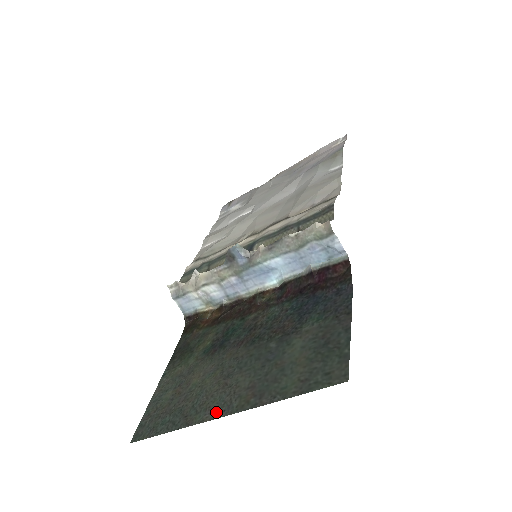
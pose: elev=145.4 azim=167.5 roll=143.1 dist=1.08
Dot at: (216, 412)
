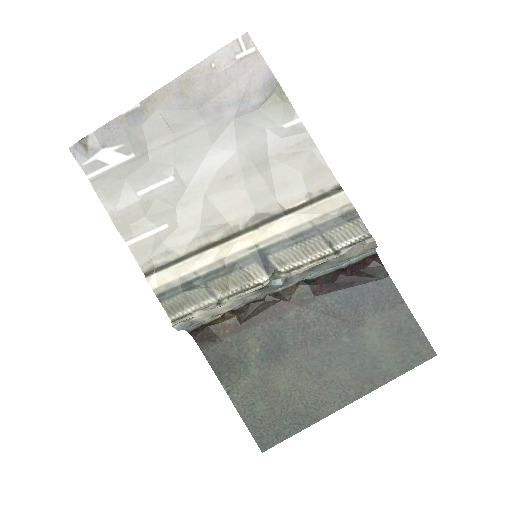
Dot at: (338, 404)
